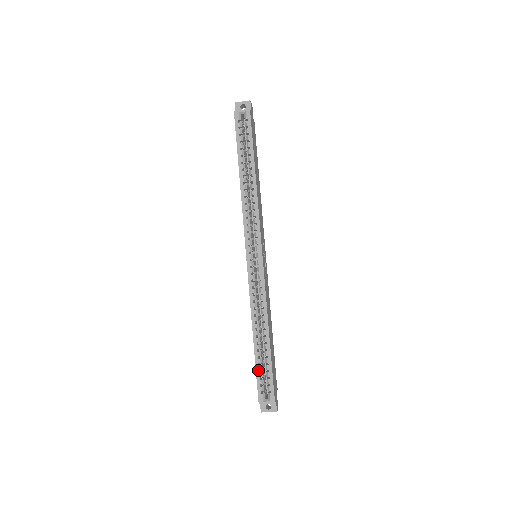
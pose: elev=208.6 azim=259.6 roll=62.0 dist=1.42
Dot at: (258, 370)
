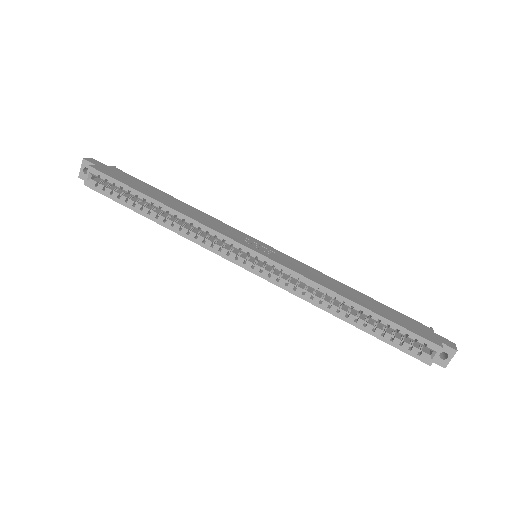
Dot at: (388, 341)
